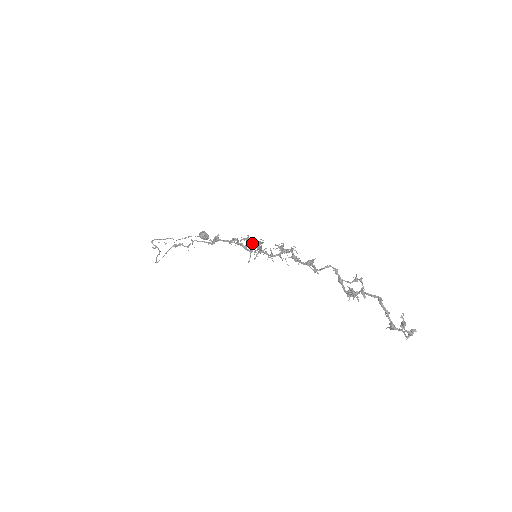
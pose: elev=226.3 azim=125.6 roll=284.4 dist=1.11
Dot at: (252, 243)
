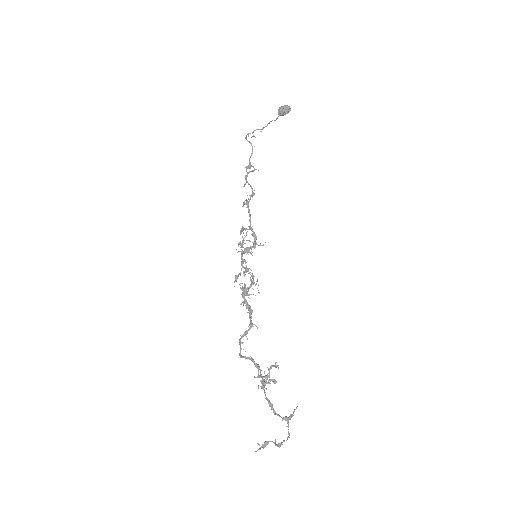
Dot at: (242, 255)
